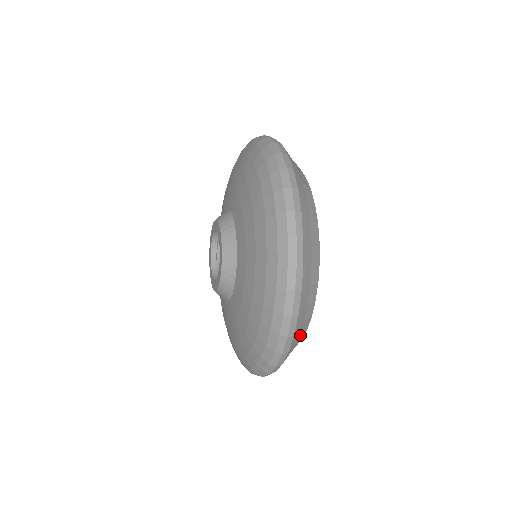
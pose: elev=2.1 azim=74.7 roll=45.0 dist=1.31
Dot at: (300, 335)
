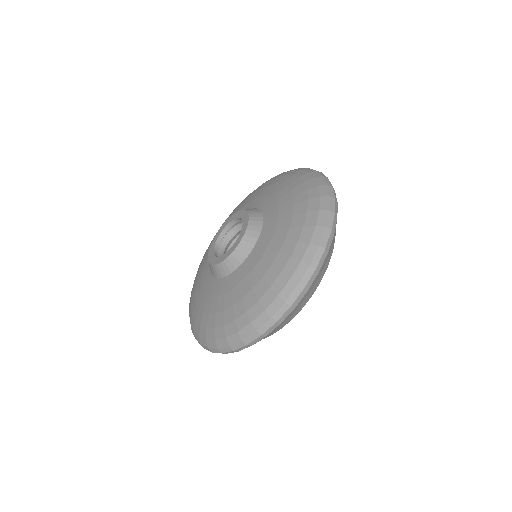
Dot at: (264, 338)
